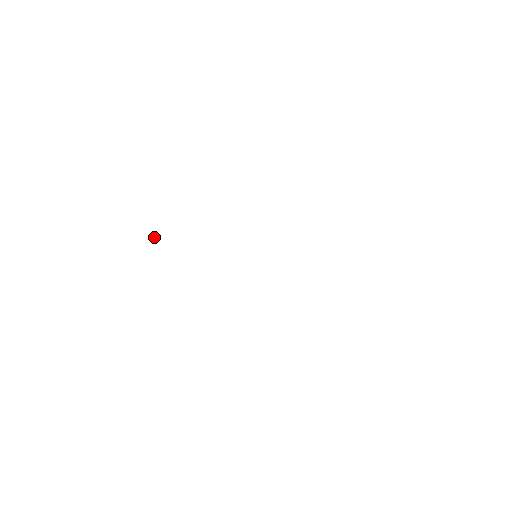
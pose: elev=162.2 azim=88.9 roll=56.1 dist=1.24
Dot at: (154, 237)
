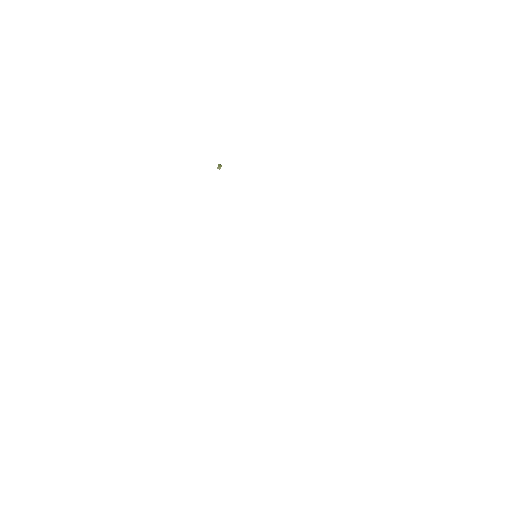
Dot at: (221, 165)
